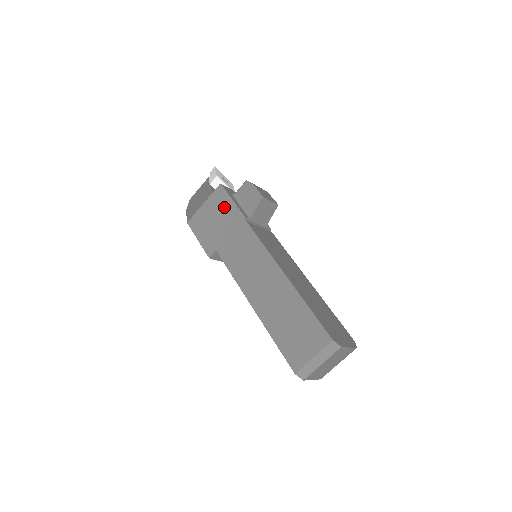
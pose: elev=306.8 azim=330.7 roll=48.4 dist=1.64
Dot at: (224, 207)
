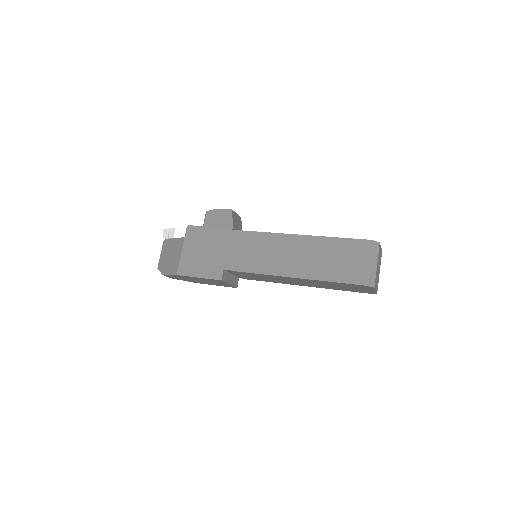
Dot at: (205, 237)
